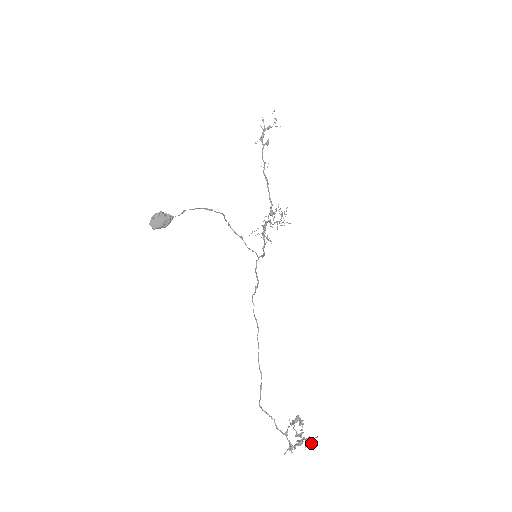
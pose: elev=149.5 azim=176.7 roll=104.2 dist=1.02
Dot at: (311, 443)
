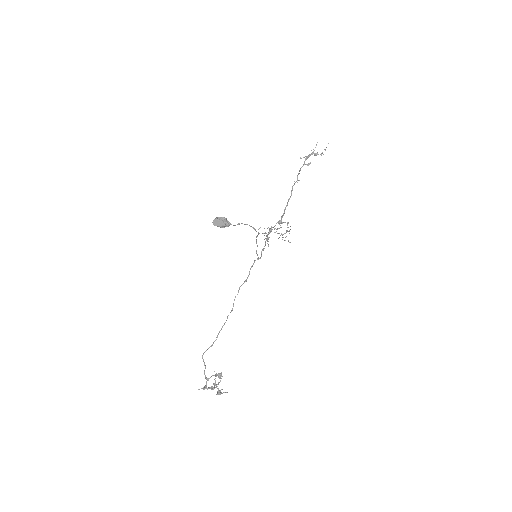
Dot at: occluded
